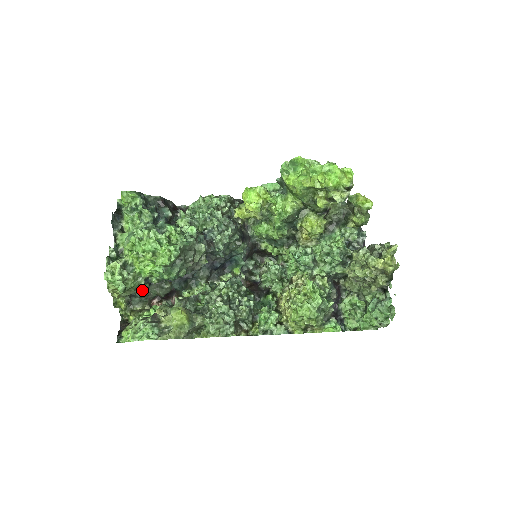
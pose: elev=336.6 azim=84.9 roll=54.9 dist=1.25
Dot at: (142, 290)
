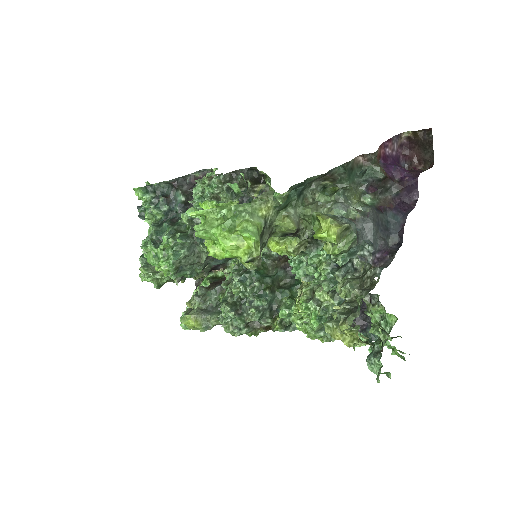
Dot at: occluded
